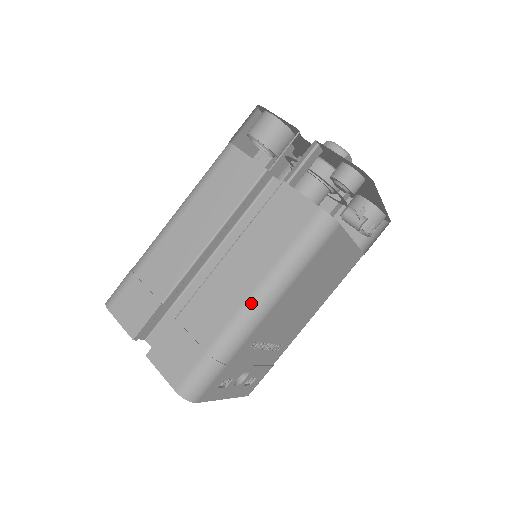
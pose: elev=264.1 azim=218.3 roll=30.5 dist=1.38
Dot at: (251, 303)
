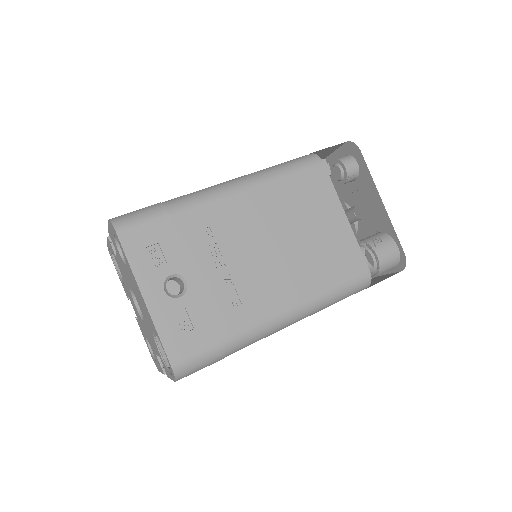
Dot at: (221, 183)
